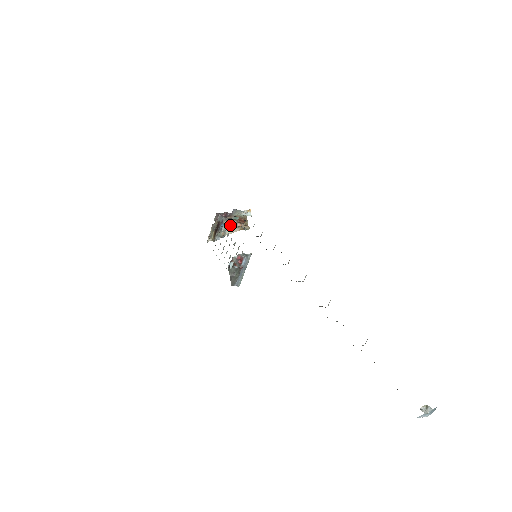
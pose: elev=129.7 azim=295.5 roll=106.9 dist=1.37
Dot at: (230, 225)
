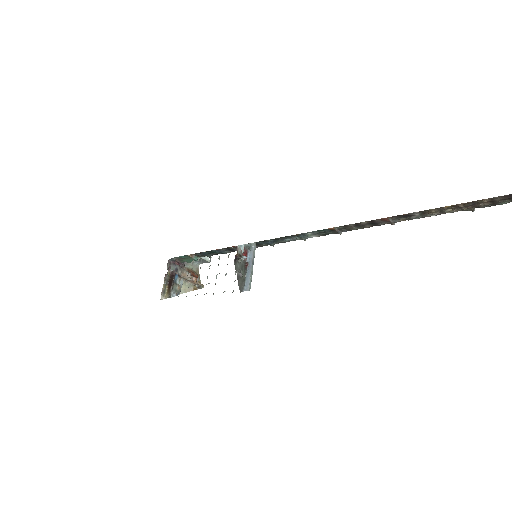
Dot at: (185, 277)
